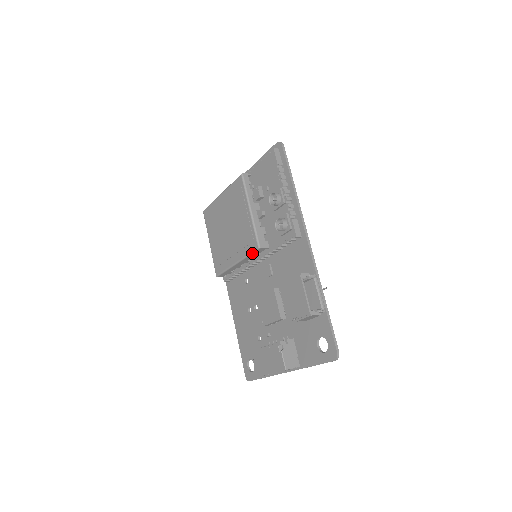
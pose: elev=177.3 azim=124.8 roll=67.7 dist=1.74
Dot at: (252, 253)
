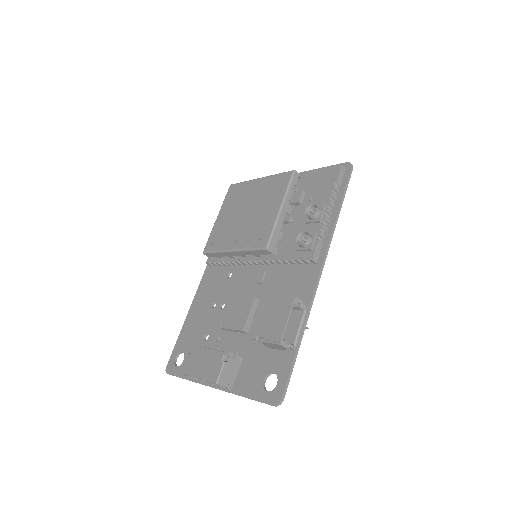
Dot at: (256, 250)
